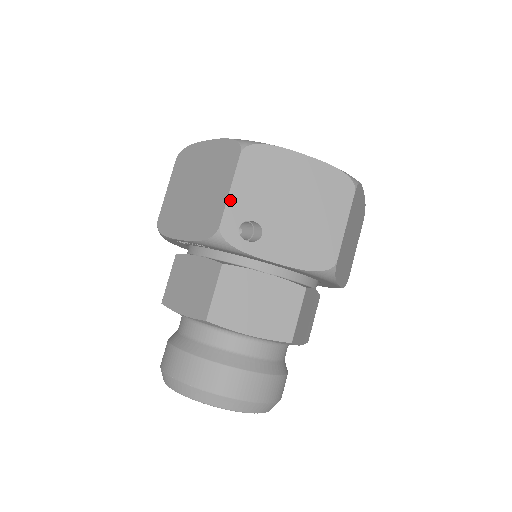
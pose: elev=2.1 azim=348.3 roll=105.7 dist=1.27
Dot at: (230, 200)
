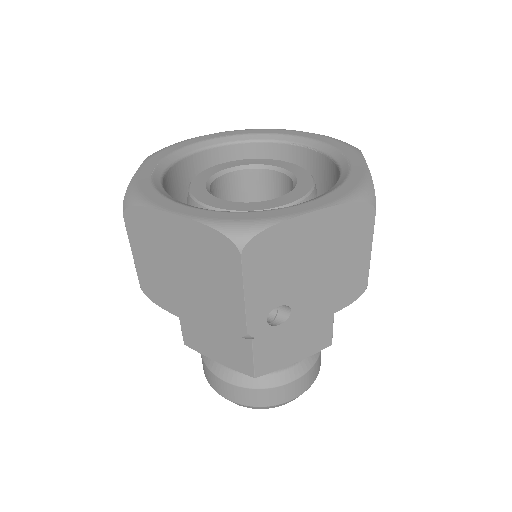
Dot at: (248, 305)
